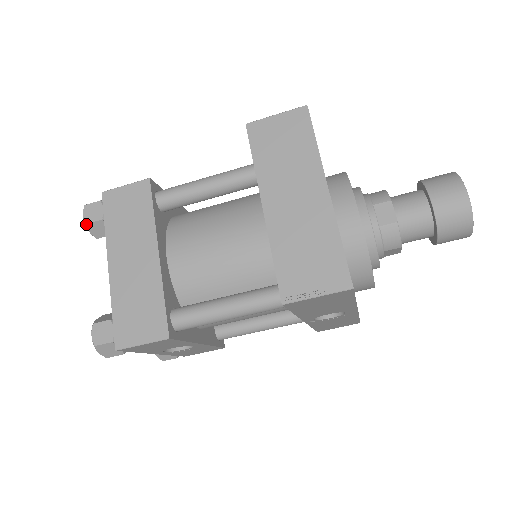
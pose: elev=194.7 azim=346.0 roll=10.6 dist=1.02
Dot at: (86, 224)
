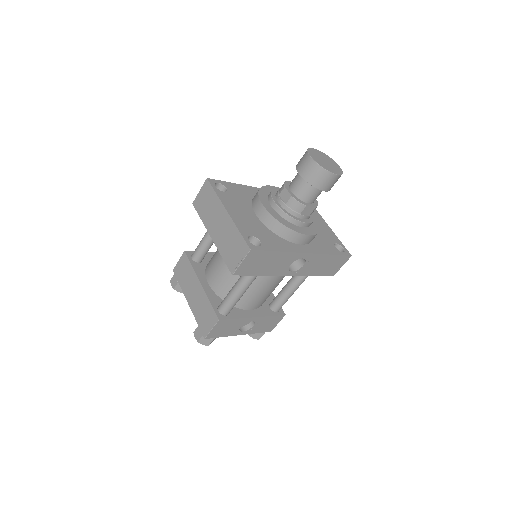
Dot at: (174, 289)
